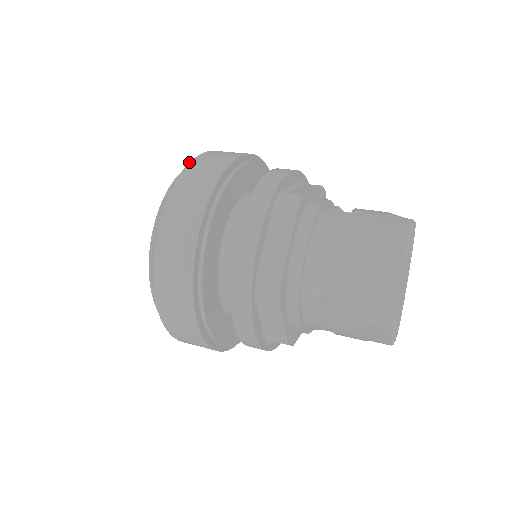
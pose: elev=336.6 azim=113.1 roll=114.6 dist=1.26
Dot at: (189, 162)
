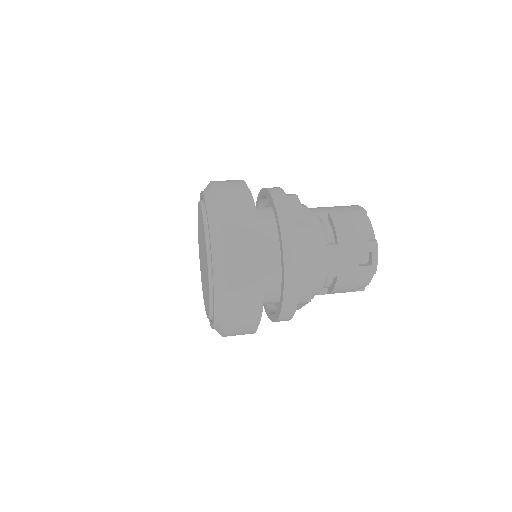
Dot at: (210, 181)
